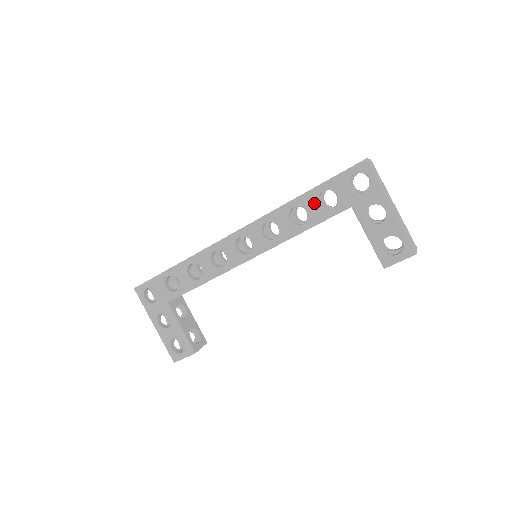
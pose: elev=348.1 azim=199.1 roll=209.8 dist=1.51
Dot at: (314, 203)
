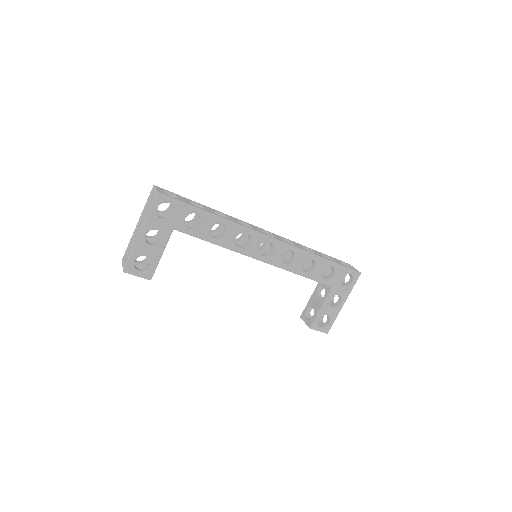
Dot at: (322, 268)
